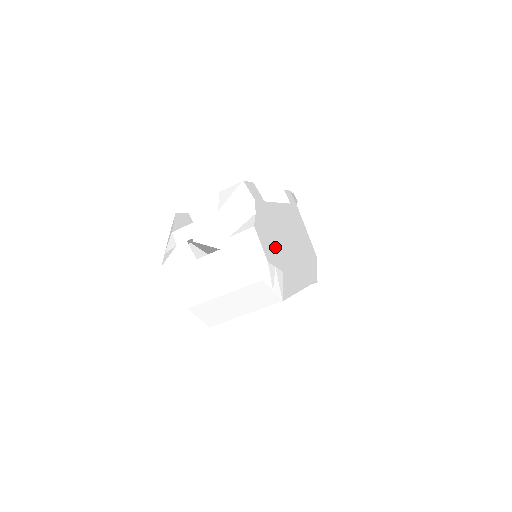
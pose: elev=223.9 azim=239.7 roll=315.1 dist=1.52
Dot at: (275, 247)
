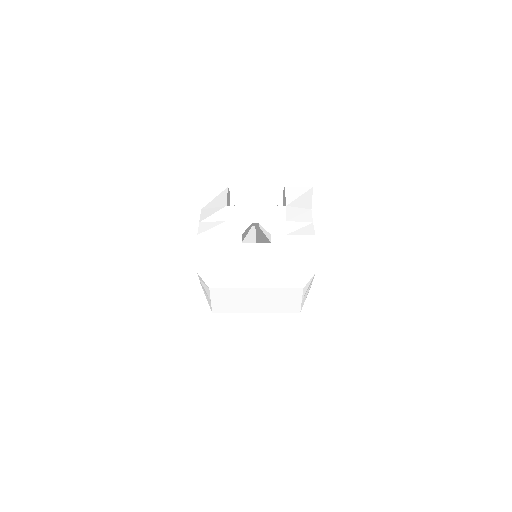
Dot at: occluded
